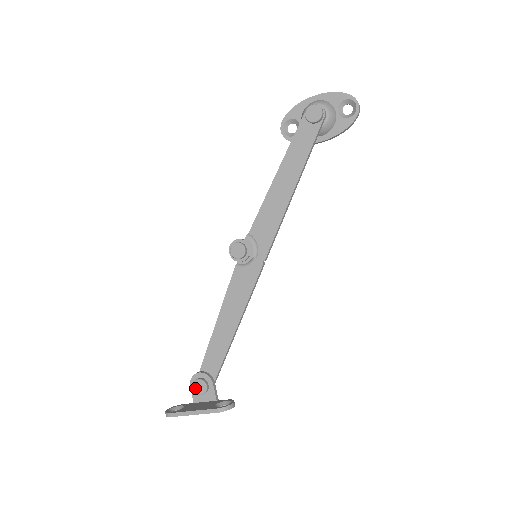
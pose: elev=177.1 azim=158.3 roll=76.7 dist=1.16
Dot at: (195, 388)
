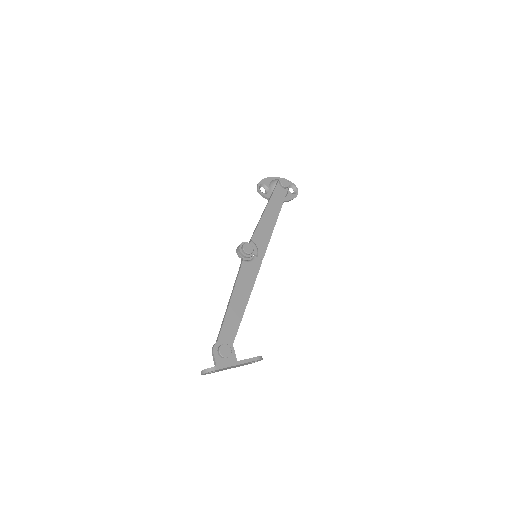
Dot at: (221, 352)
